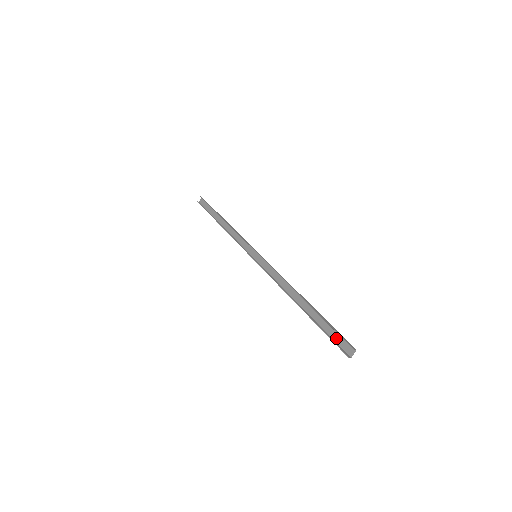
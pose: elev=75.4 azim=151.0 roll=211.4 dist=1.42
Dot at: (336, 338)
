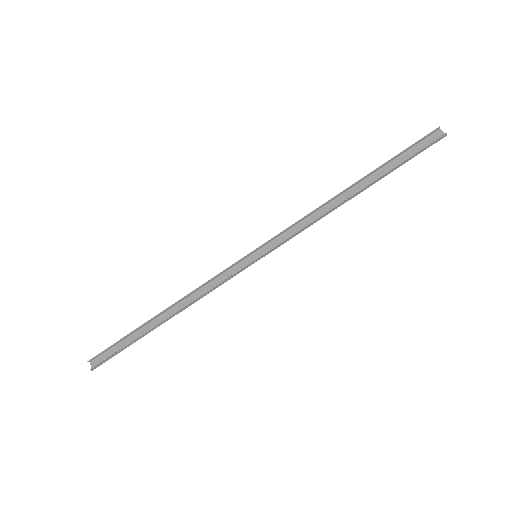
Dot at: (418, 150)
